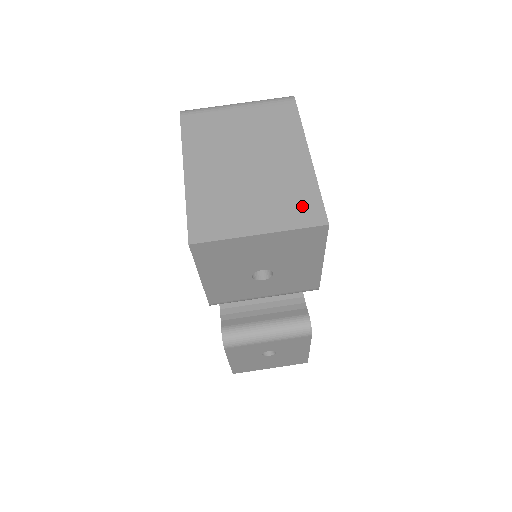
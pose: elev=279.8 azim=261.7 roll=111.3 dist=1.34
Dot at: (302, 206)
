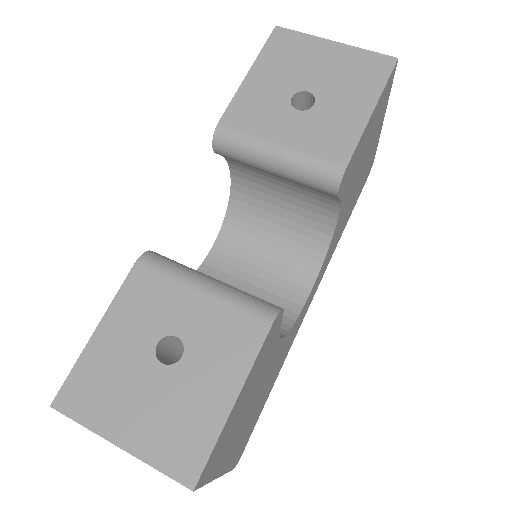
Dot at: occluded
